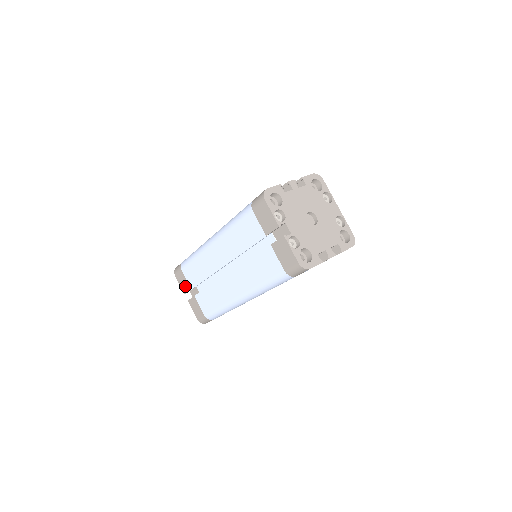
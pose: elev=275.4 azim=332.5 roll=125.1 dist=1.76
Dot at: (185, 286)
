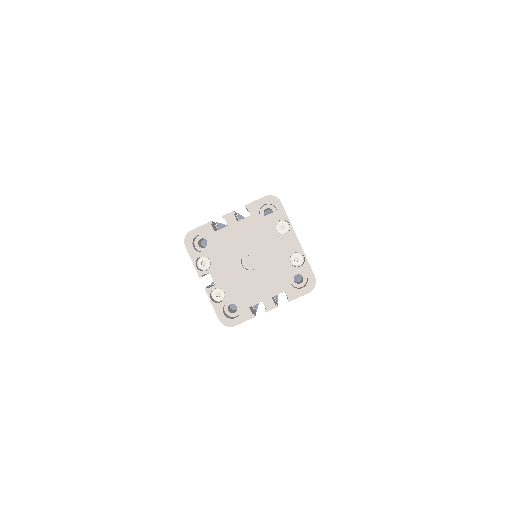
Dot at: occluded
